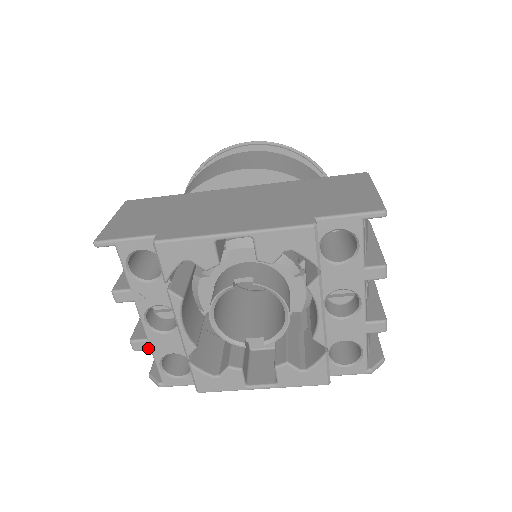
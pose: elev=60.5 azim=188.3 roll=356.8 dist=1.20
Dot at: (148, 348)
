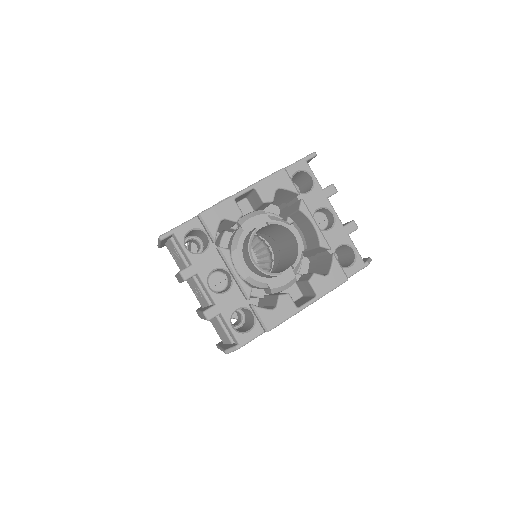
Dot at: (218, 312)
